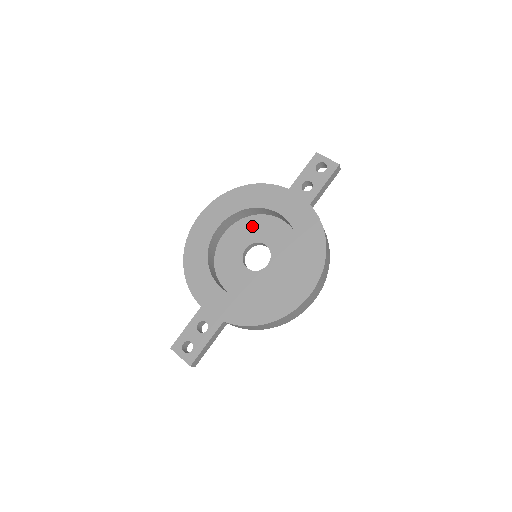
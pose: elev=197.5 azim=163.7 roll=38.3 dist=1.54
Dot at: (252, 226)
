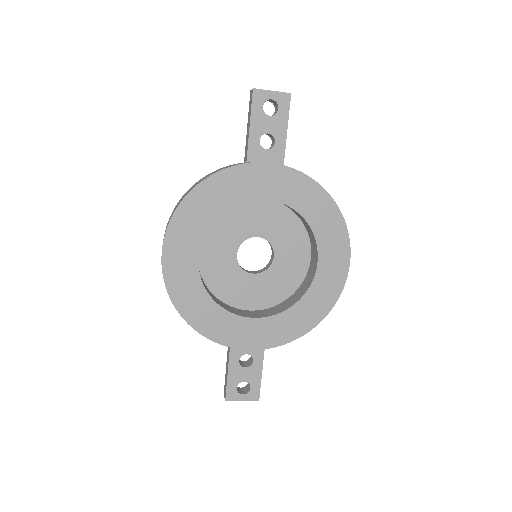
Dot at: (227, 224)
